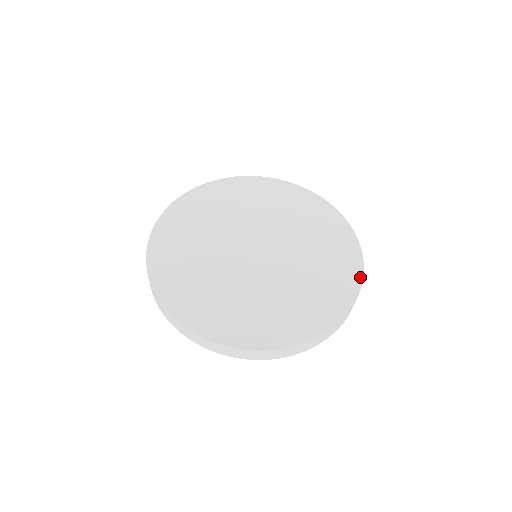
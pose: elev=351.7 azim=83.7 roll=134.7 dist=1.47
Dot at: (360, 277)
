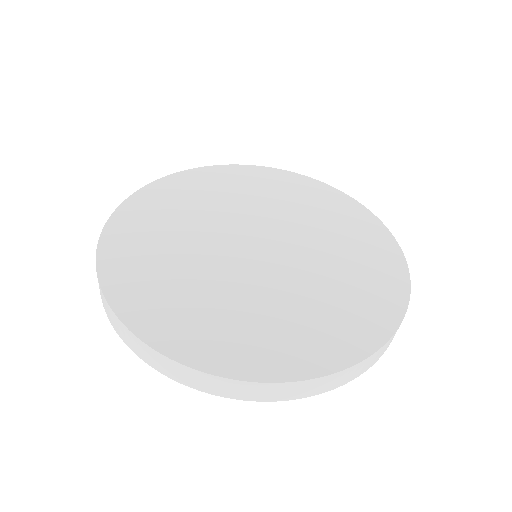
Dot at: (369, 349)
